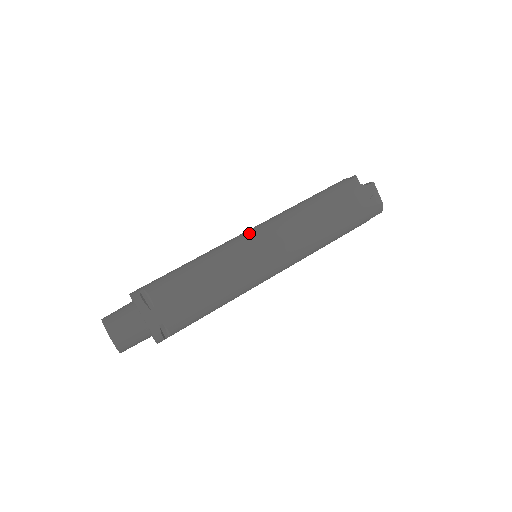
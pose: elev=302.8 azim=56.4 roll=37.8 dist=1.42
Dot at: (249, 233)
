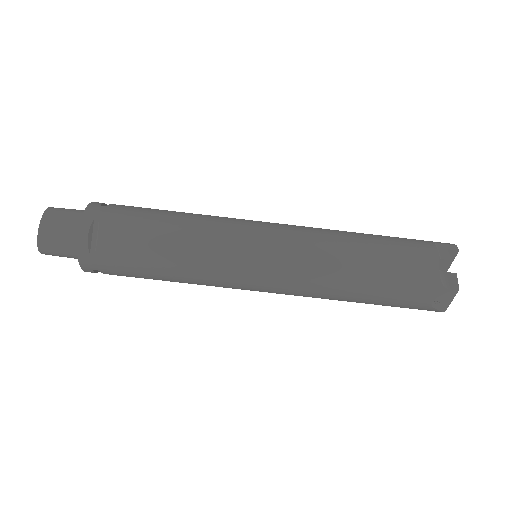
Dot at: (260, 241)
